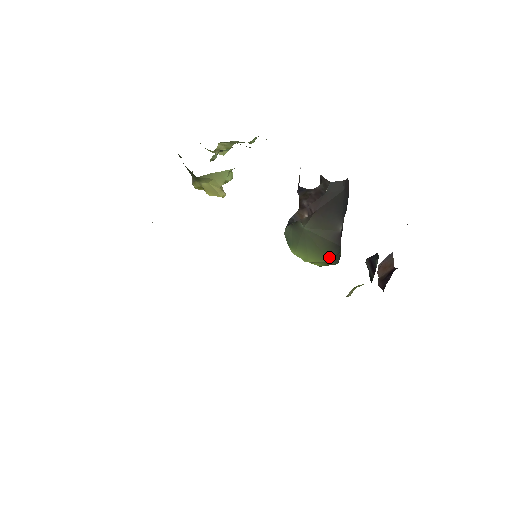
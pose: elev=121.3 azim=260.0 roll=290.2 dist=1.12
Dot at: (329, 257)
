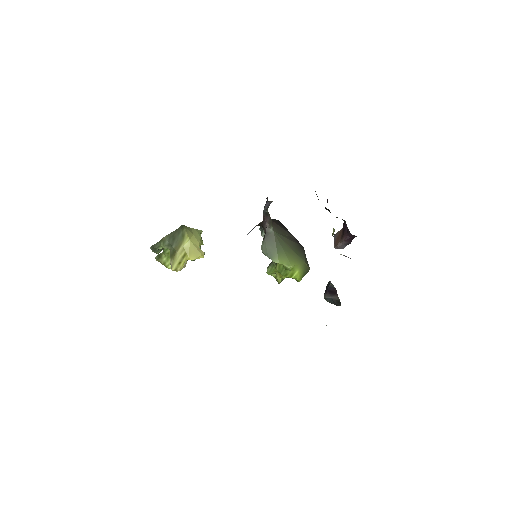
Dot at: (302, 257)
